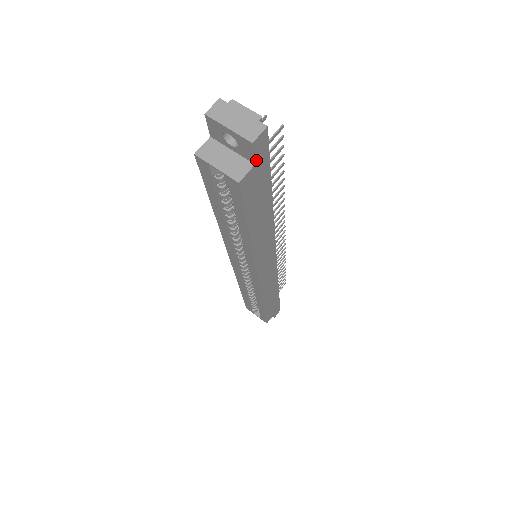
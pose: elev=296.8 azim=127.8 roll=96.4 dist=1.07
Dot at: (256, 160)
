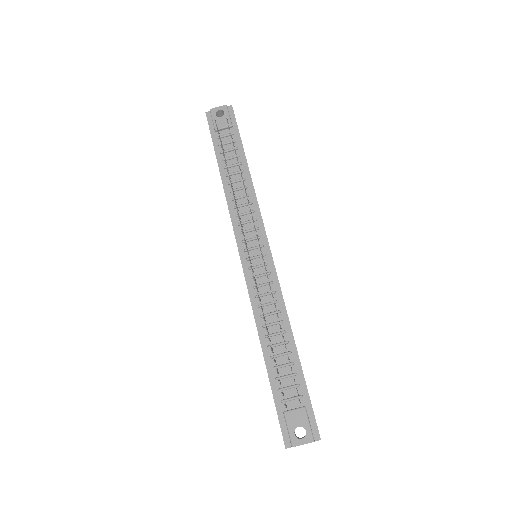
Dot at: occluded
